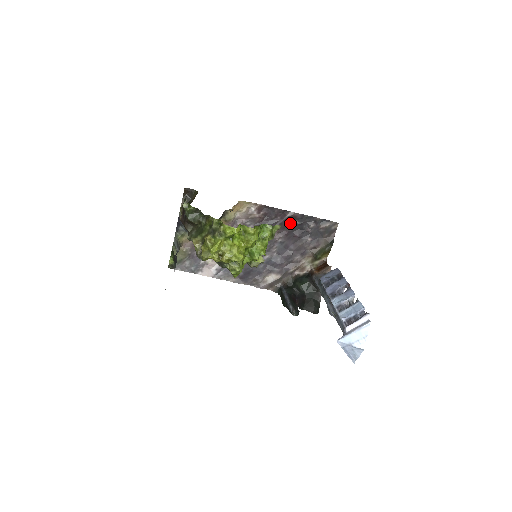
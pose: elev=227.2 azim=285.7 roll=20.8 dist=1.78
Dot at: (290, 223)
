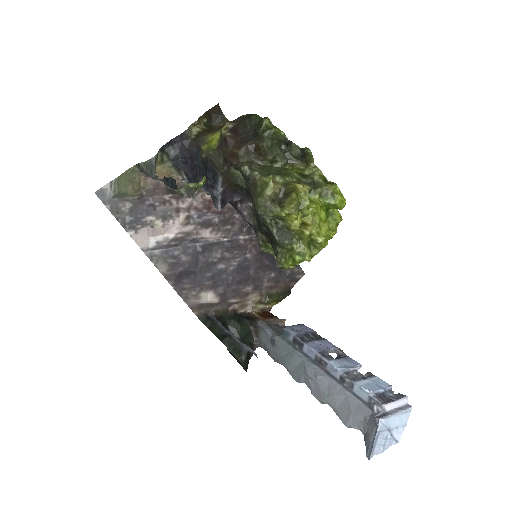
Dot at: occluded
